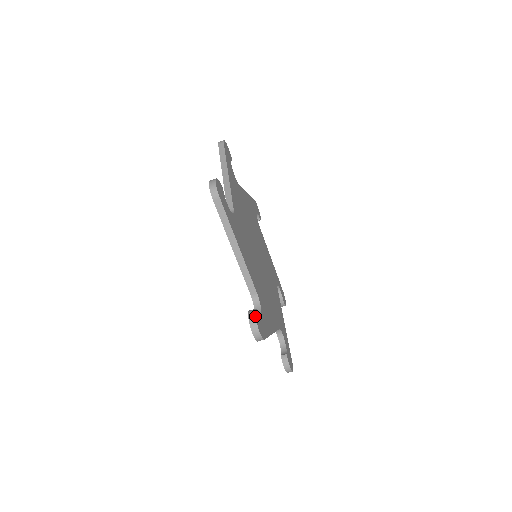
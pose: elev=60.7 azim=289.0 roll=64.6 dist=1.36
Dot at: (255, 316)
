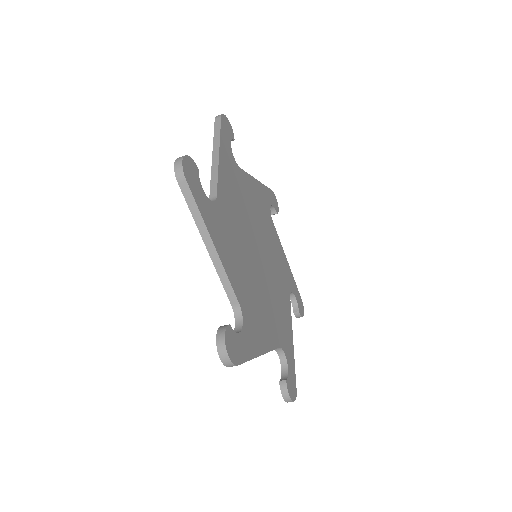
Dot at: (289, 396)
